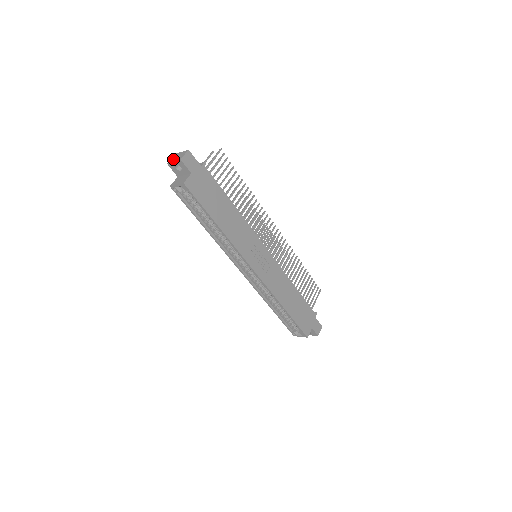
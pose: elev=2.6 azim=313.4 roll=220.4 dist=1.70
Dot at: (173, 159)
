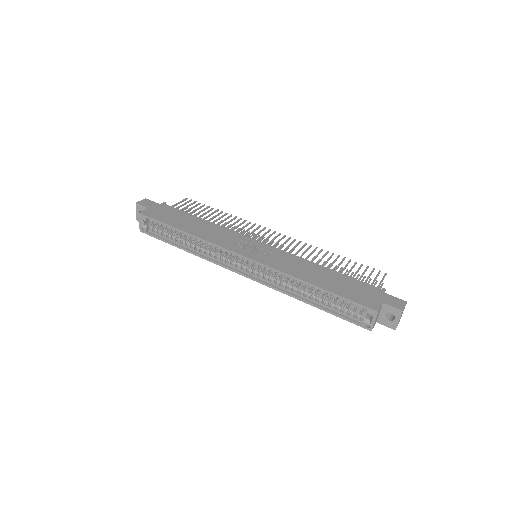
Dot at: (138, 214)
